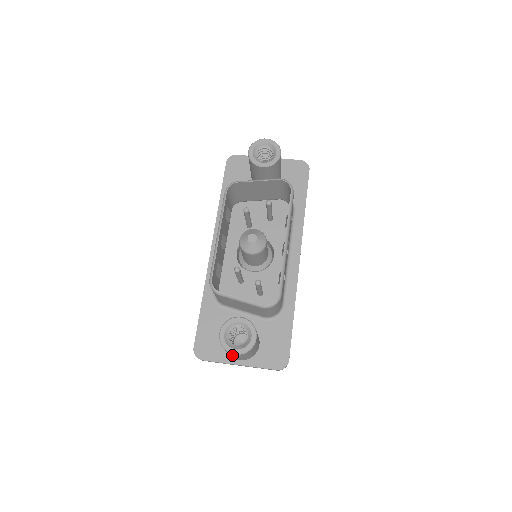
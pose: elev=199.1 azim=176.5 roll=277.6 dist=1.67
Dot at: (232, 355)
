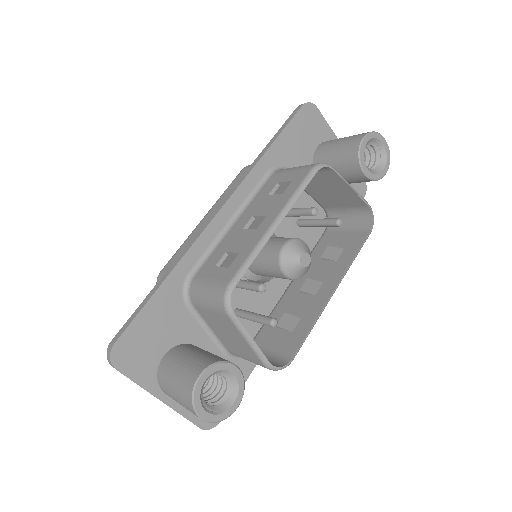
Dot at: (184, 405)
